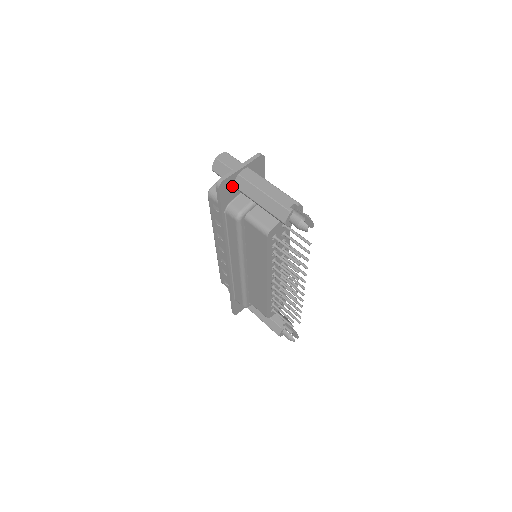
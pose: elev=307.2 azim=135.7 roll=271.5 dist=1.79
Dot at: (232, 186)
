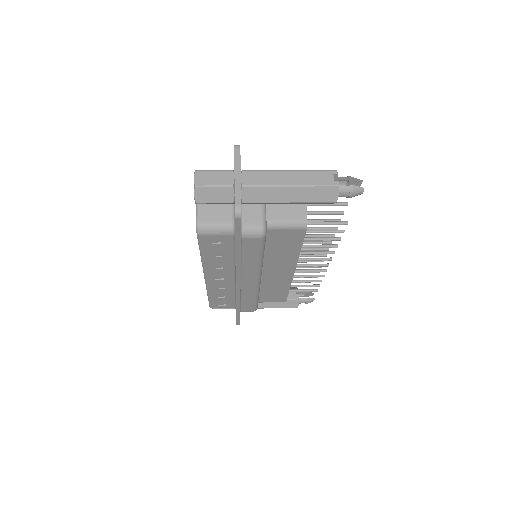
Dot at: occluded
